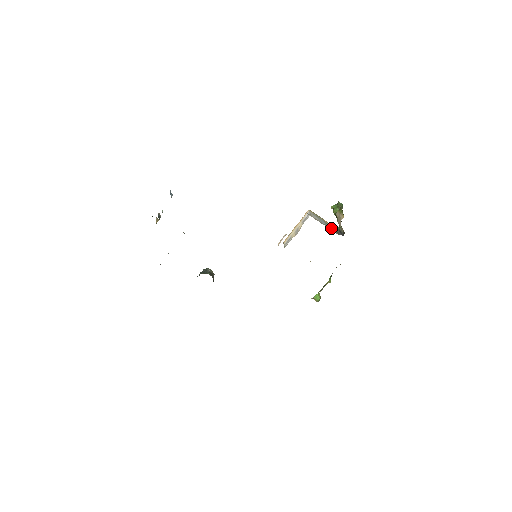
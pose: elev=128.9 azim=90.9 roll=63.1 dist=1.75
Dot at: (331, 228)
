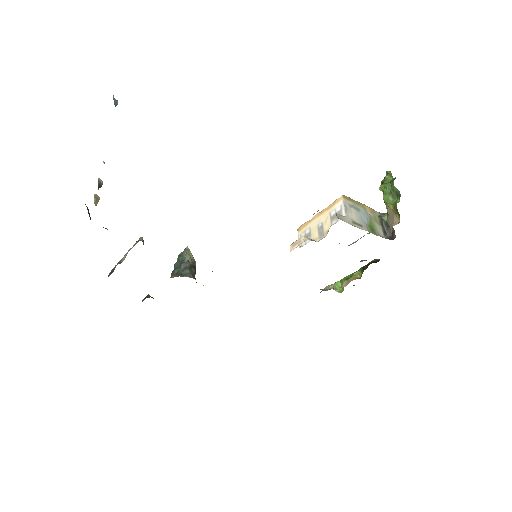
Dot at: (375, 226)
